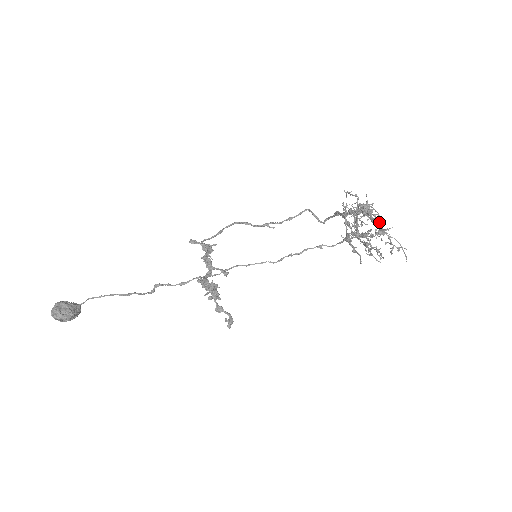
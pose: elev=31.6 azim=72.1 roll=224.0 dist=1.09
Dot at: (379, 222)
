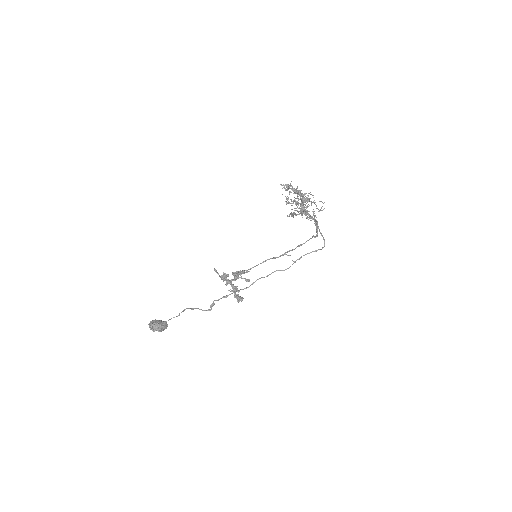
Dot at: (297, 190)
